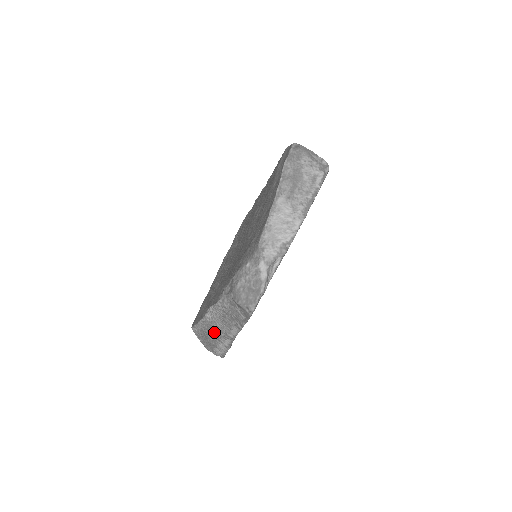
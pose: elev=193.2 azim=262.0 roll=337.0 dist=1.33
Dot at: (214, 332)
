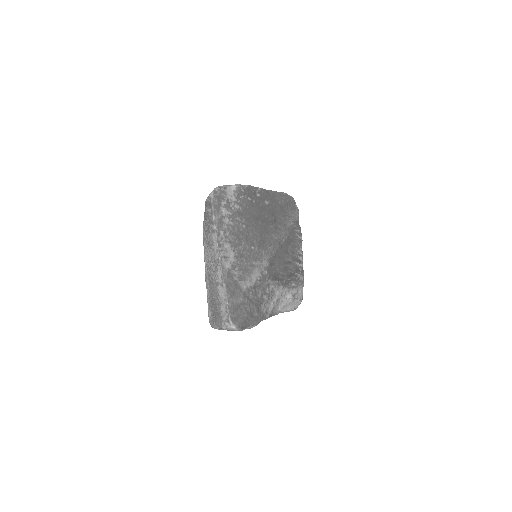
Dot at: (212, 278)
